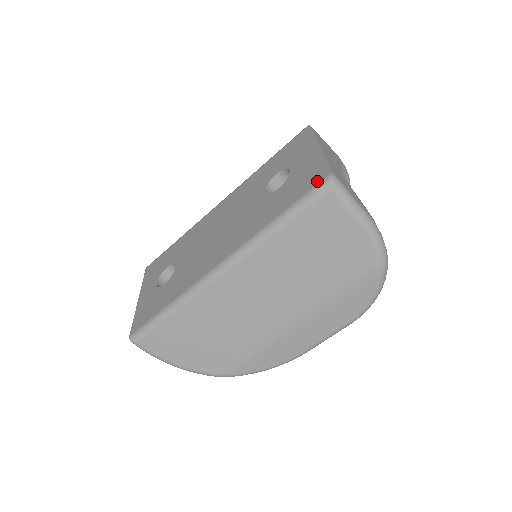
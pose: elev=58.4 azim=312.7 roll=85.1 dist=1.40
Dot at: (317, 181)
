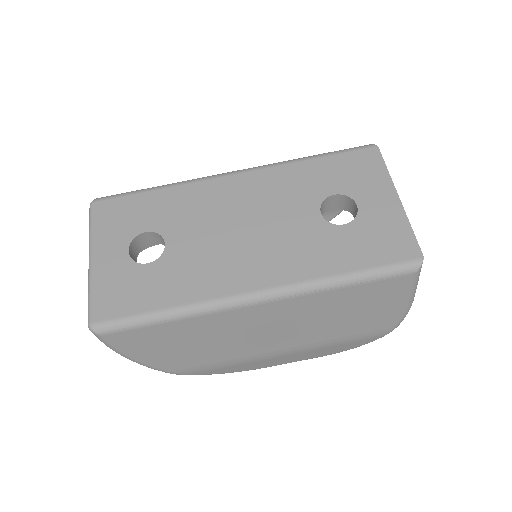
Dot at: (404, 257)
